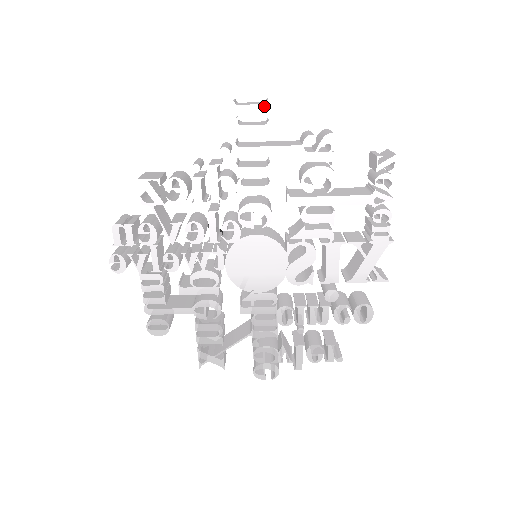
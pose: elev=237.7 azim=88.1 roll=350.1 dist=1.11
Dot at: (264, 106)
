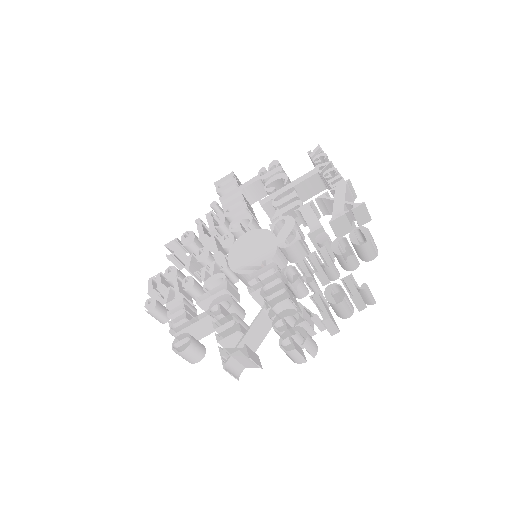
Dot at: (231, 174)
